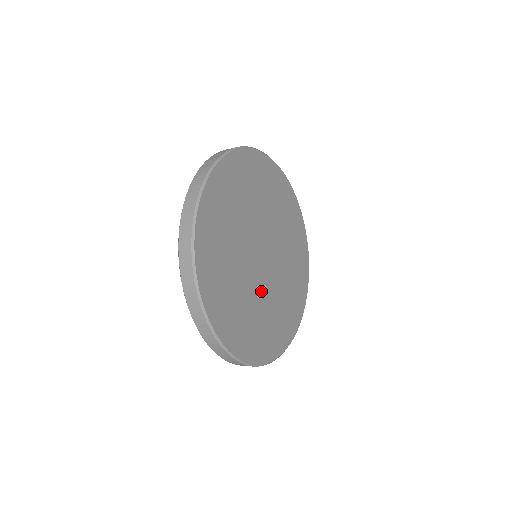
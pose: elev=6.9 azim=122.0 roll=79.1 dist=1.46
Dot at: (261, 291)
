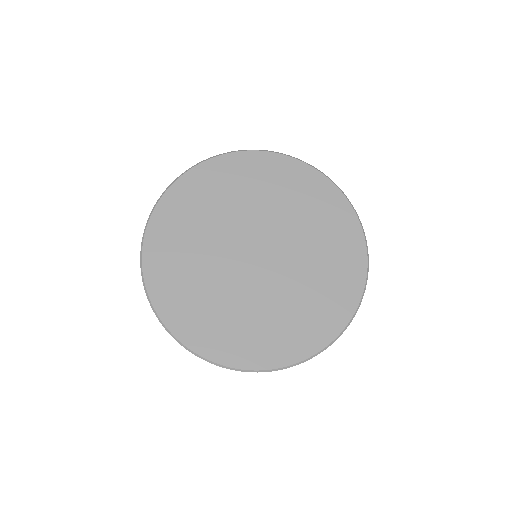
Dot at: (272, 288)
